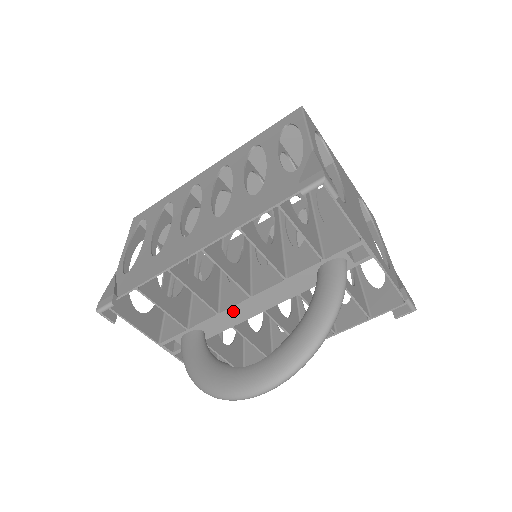
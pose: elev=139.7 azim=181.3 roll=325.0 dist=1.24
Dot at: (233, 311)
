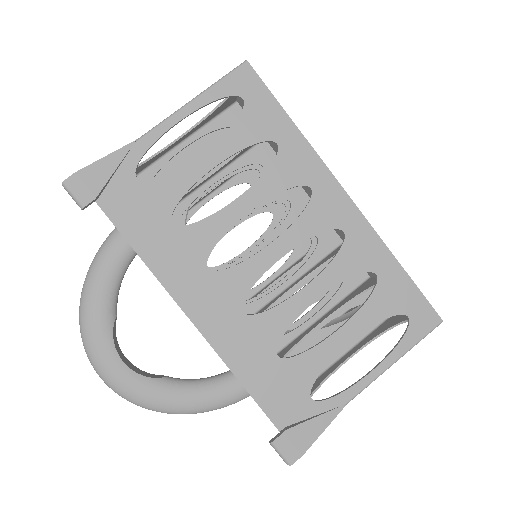
Dot at: occluded
